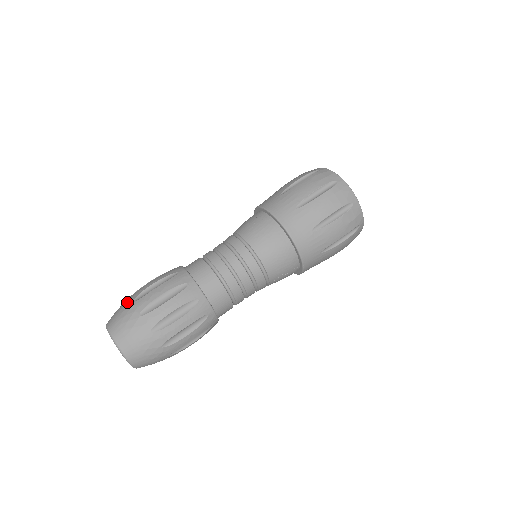
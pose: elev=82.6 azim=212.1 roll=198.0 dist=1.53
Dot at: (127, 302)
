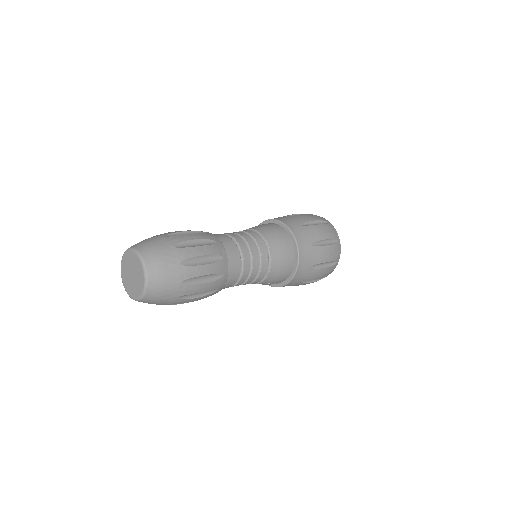
Dot at: (167, 242)
